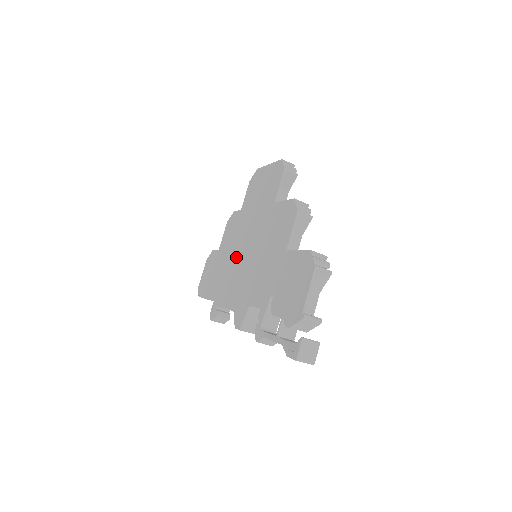
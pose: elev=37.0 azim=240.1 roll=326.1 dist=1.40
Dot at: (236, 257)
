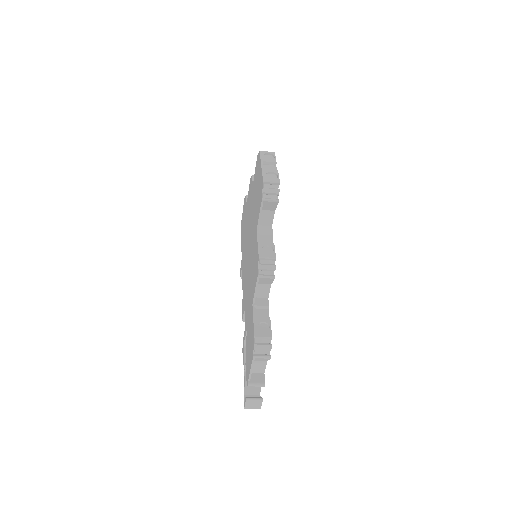
Dot at: (247, 241)
